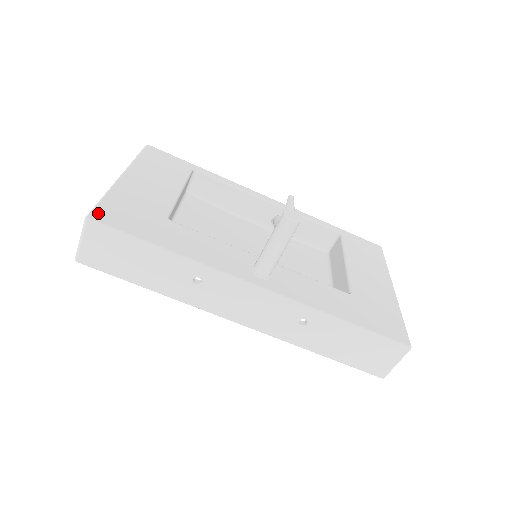
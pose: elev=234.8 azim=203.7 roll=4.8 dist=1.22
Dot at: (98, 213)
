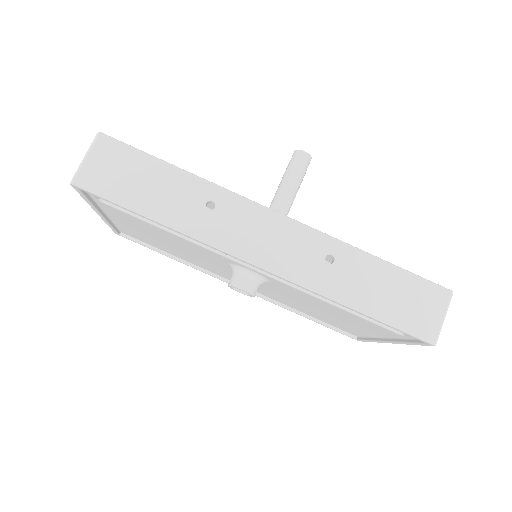
Dot at: occluded
